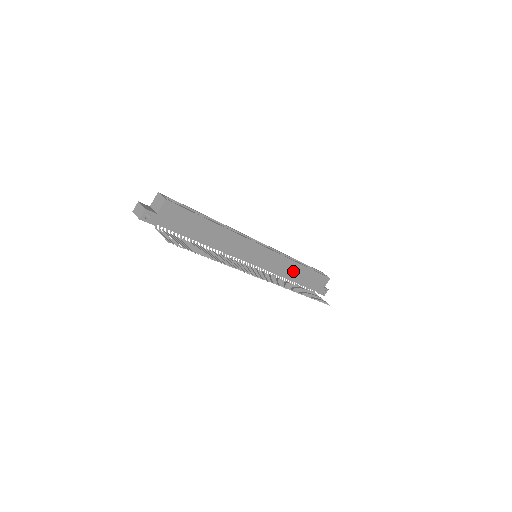
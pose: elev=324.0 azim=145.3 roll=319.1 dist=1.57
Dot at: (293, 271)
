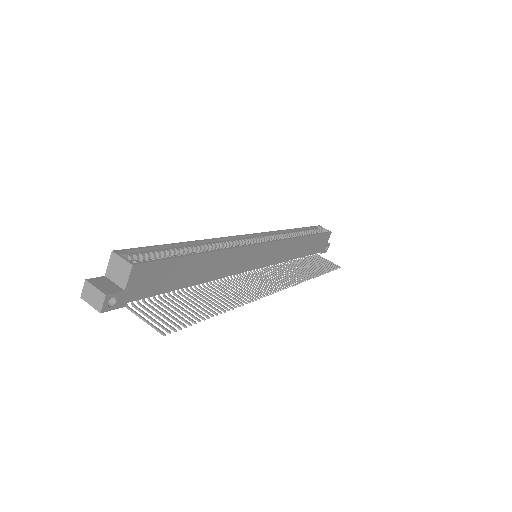
Dot at: (297, 248)
